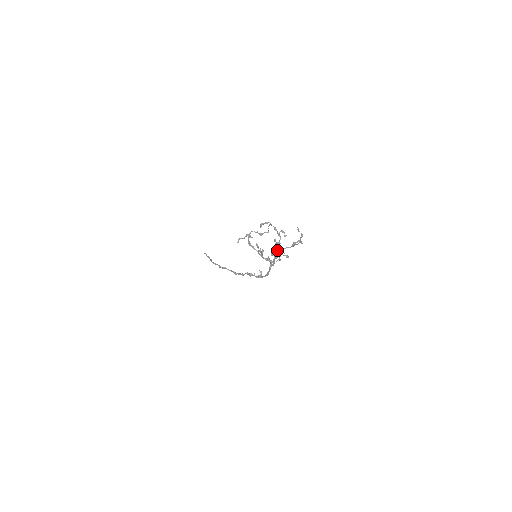
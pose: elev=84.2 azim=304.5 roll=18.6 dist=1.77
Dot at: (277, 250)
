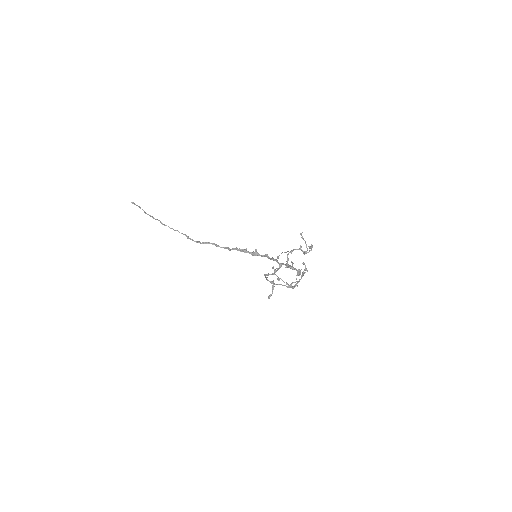
Dot at: occluded
